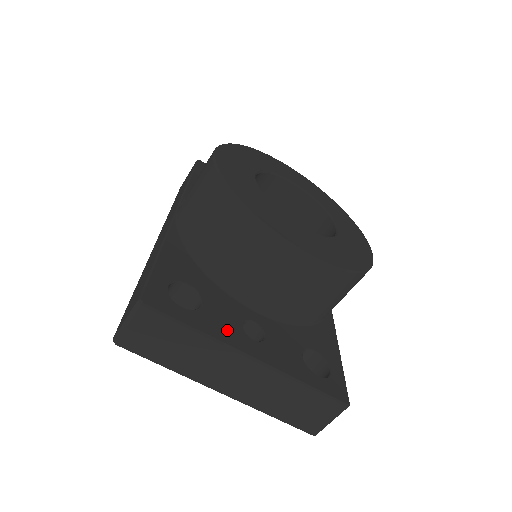
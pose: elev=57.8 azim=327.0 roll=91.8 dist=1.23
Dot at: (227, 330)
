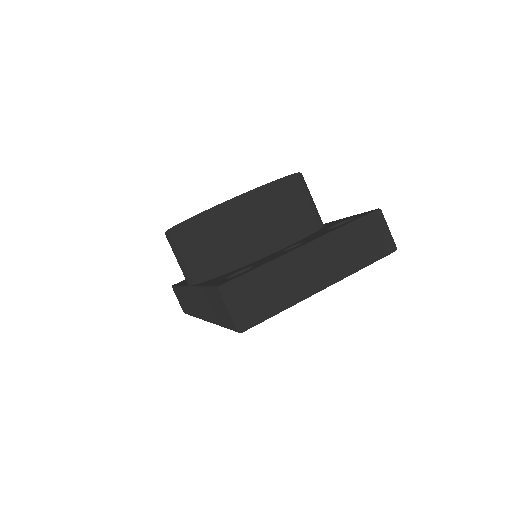
Dot at: (278, 255)
